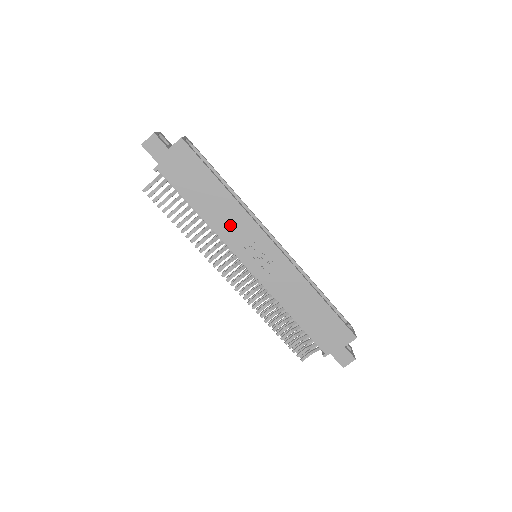
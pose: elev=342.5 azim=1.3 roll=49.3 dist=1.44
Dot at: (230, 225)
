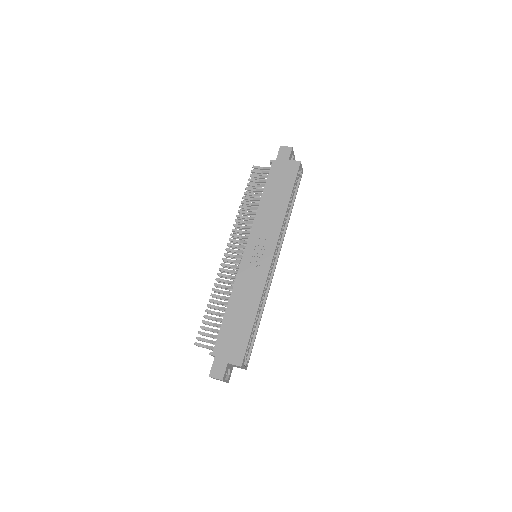
Dot at: (267, 221)
